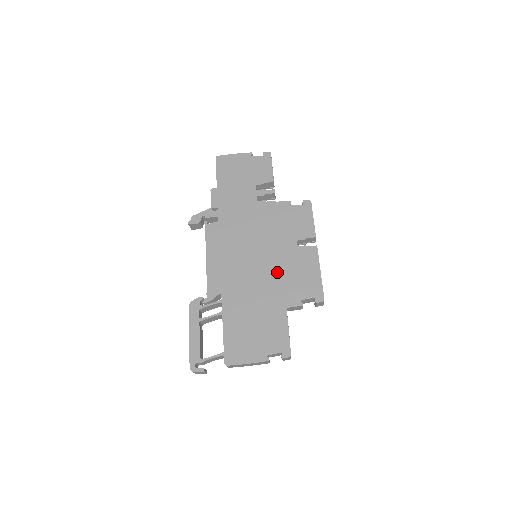
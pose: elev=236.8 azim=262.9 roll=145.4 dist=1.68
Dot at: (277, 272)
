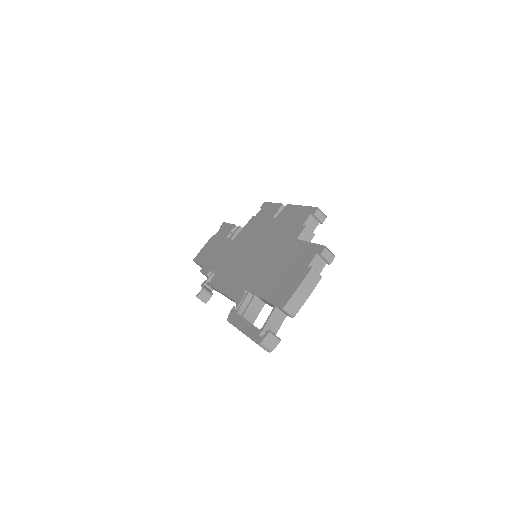
Dot at: (273, 239)
